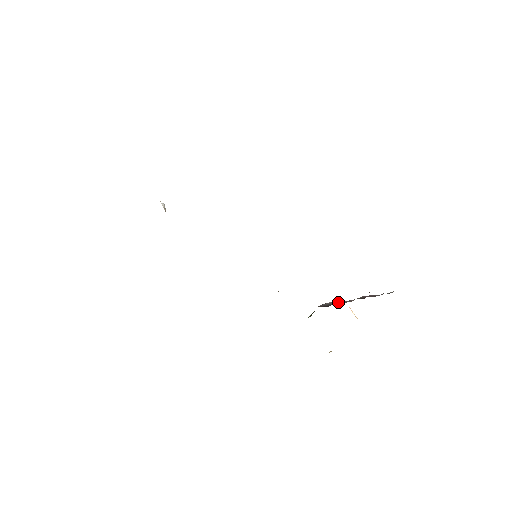
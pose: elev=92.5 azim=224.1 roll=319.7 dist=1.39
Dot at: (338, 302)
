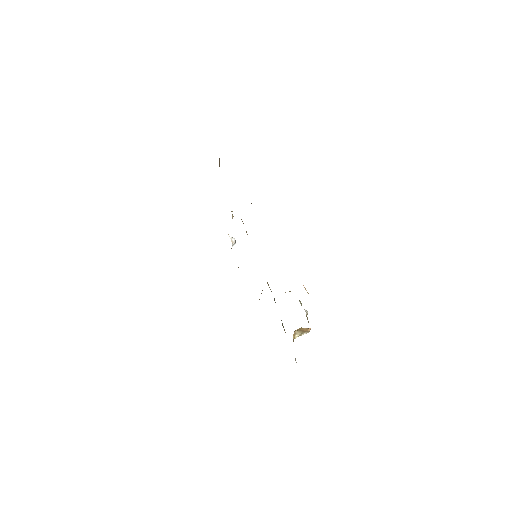
Dot at: occluded
